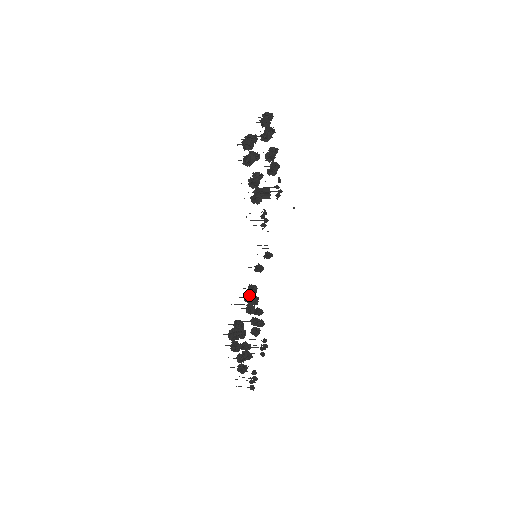
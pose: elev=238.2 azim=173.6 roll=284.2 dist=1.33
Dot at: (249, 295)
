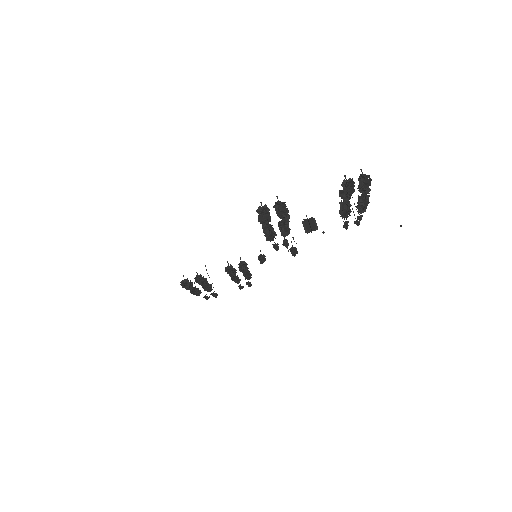
Dot at: (231, 269)
